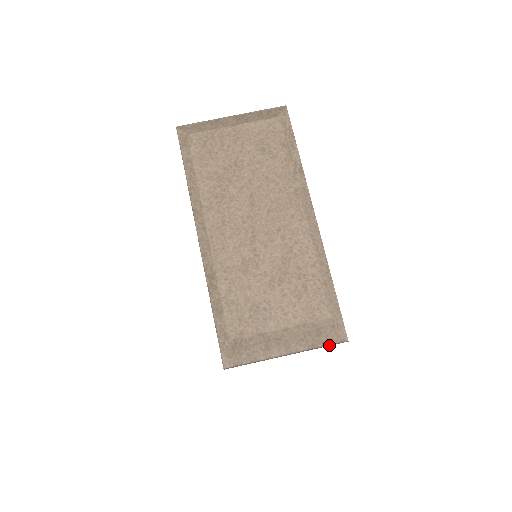
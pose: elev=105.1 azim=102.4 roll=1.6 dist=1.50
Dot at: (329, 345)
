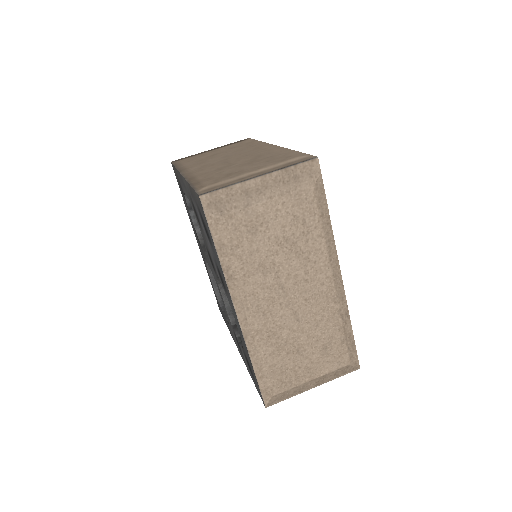
Dot at: (300, 162)
